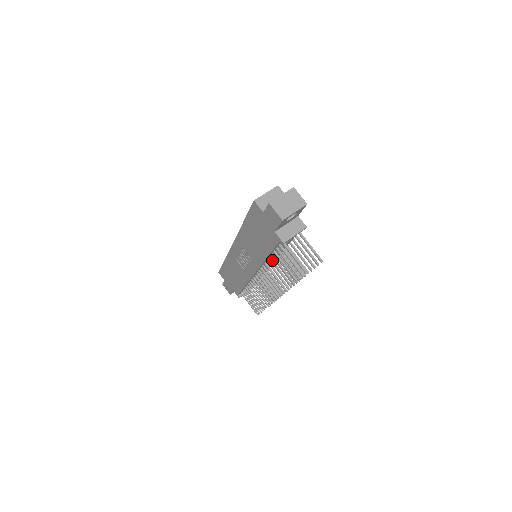
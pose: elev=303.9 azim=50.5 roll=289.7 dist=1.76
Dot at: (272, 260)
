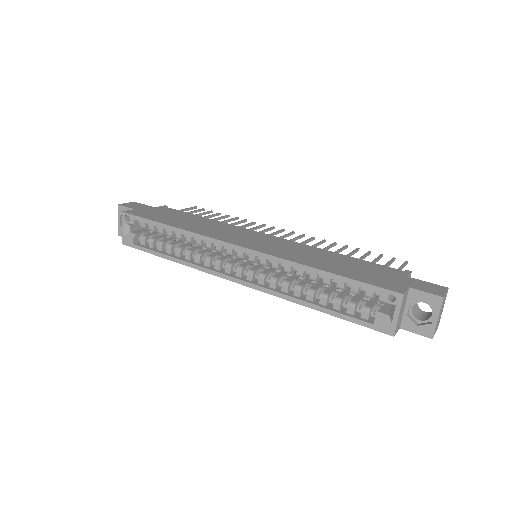
Dot at: occluded
